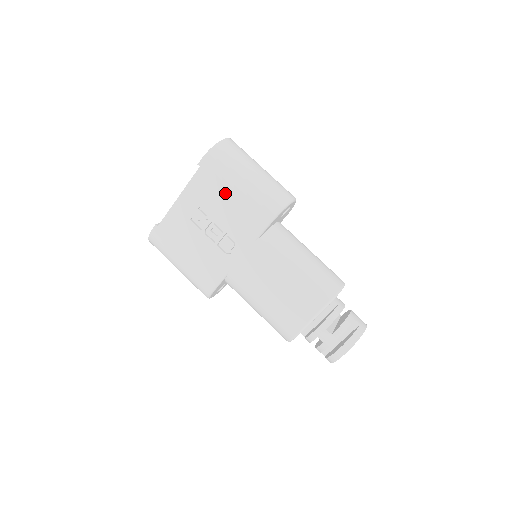
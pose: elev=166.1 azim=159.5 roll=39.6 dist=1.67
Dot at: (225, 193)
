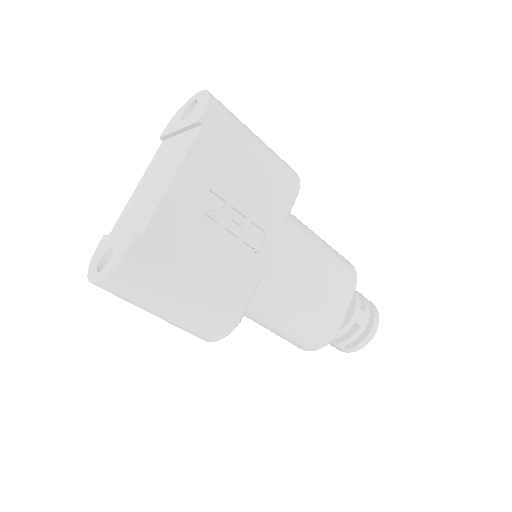
Dot at: (243, 162)
